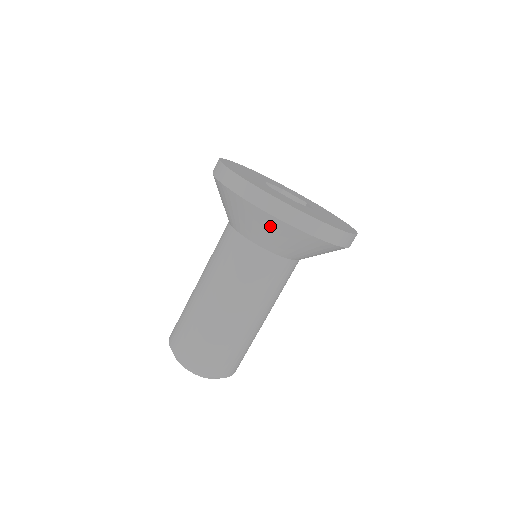
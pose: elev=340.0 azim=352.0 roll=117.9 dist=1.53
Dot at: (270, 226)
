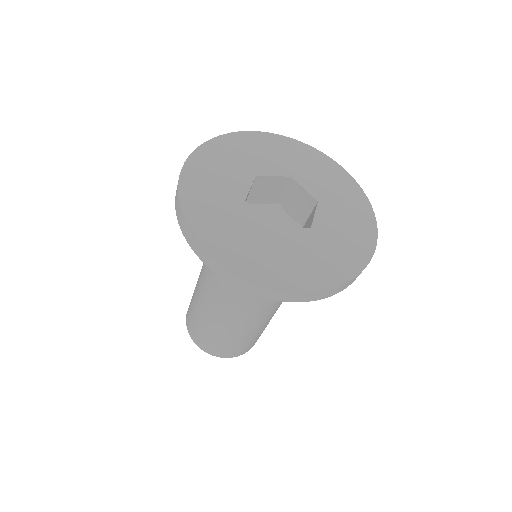
Dot at: occluded
